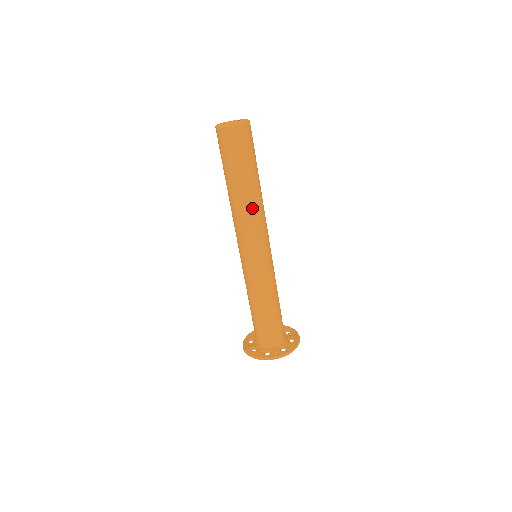
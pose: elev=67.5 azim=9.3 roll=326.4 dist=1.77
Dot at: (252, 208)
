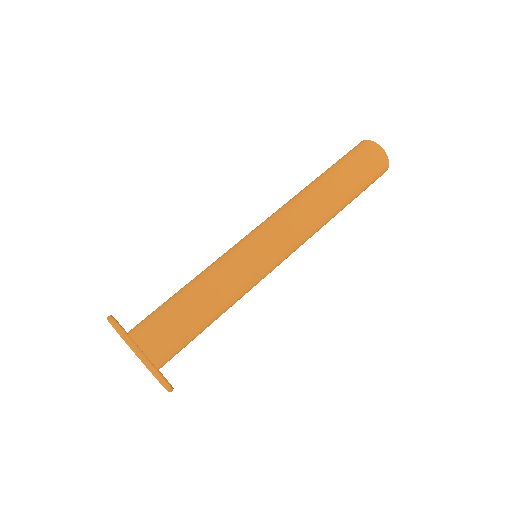
Dot at: (303, 196)
